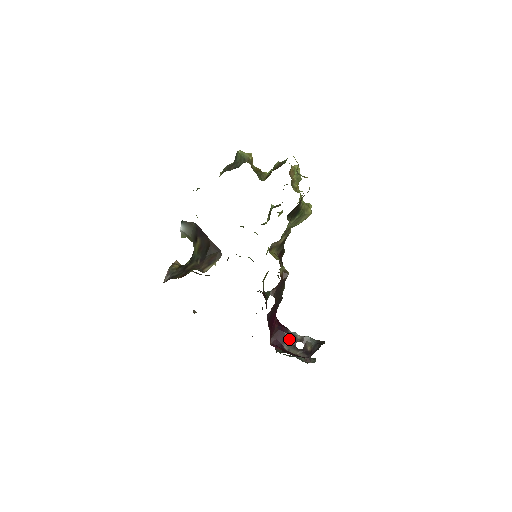
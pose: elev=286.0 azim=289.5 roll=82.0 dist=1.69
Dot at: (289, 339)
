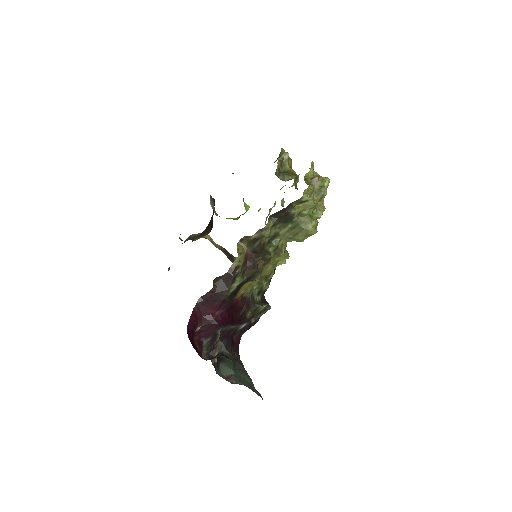
Dot at: (212, 337)
